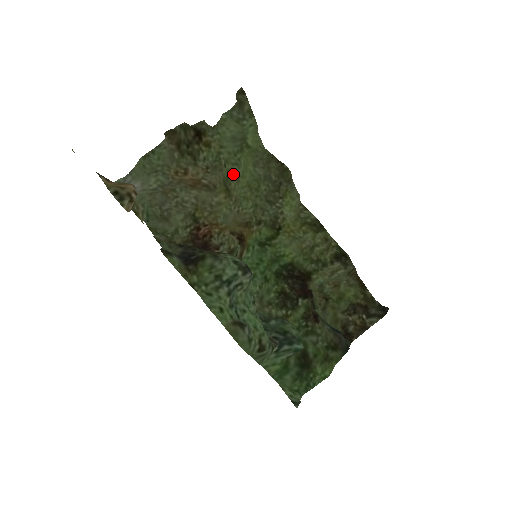
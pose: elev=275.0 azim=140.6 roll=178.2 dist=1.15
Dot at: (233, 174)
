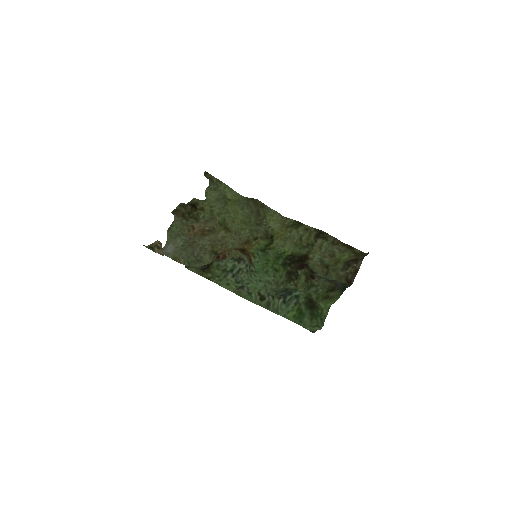
Dot at: (227, 219)
